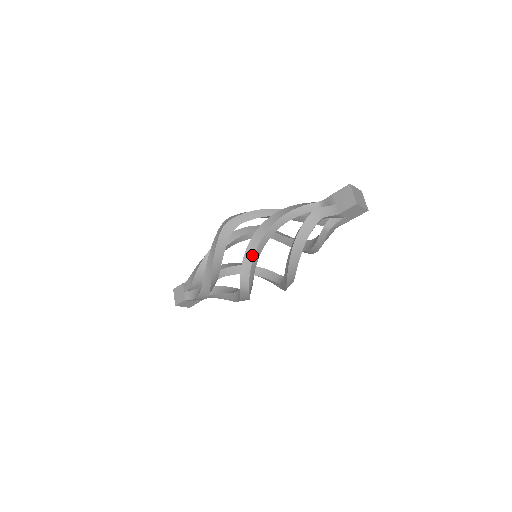
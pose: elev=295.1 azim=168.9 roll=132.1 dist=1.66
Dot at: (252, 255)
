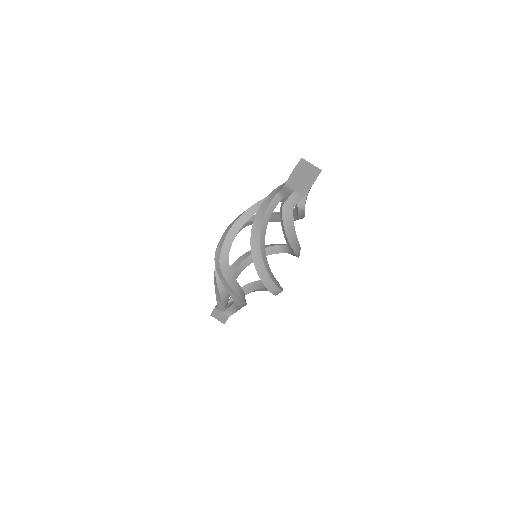
Dot at: (266, 274)
